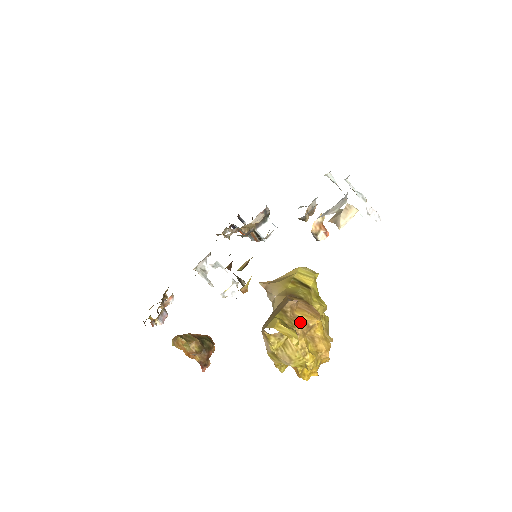
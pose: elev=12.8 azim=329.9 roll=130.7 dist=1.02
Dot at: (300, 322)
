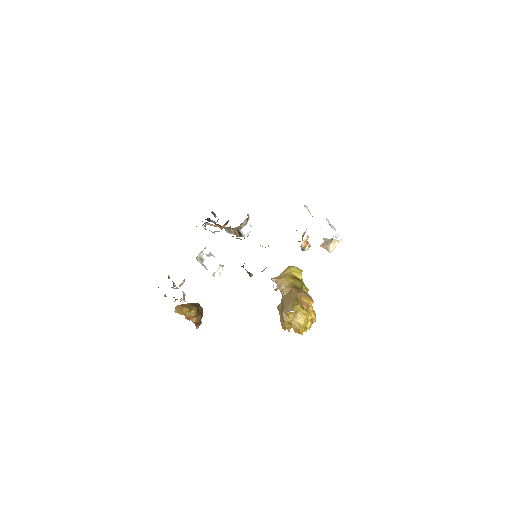
Dot at: (305, 304)
